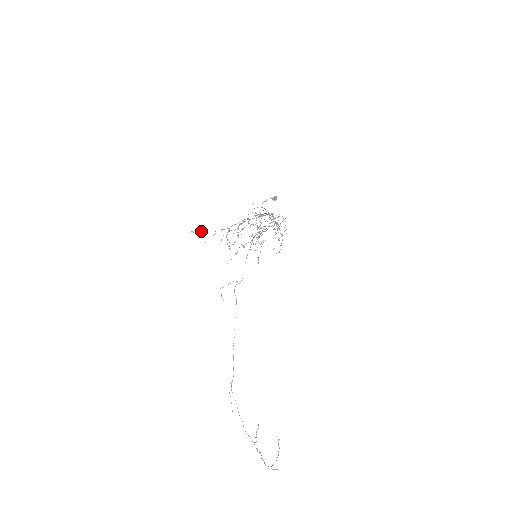
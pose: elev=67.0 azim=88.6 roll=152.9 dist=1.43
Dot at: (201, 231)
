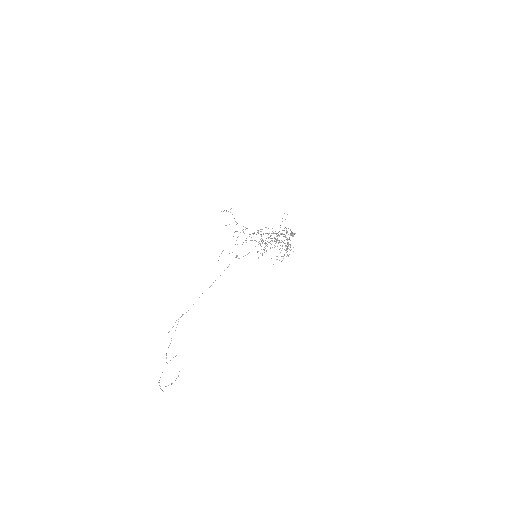
Dot at: (230, 212)
